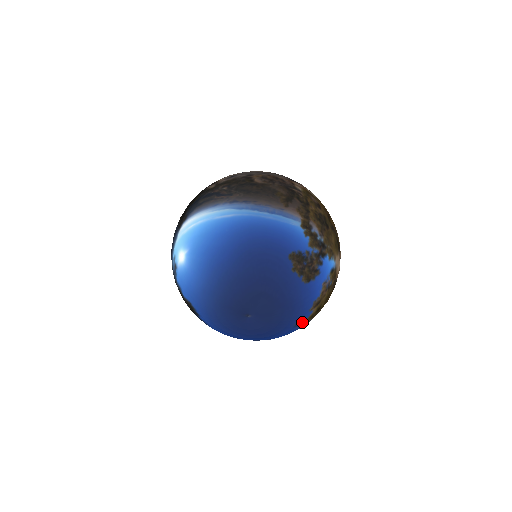
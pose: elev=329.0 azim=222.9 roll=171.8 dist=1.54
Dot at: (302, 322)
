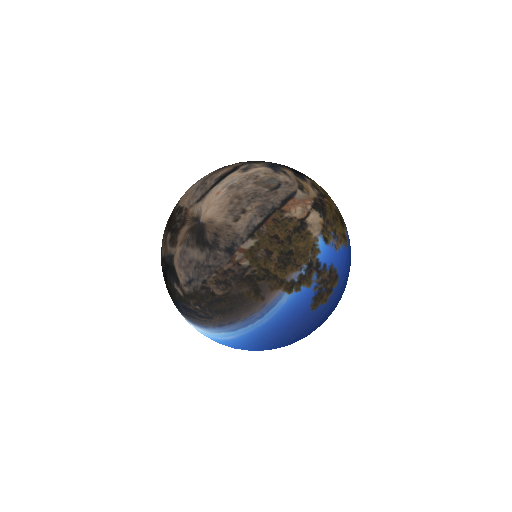
Dot at: occluded
